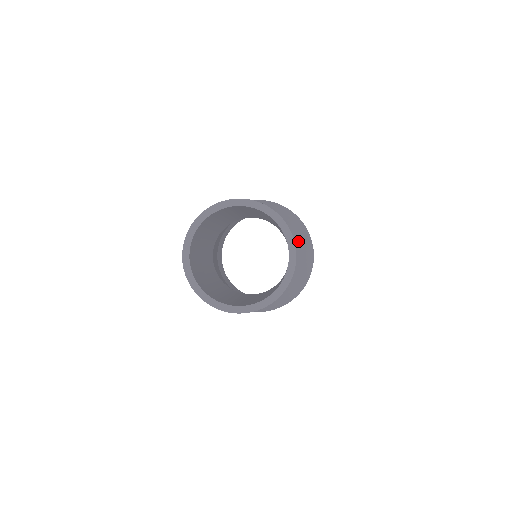
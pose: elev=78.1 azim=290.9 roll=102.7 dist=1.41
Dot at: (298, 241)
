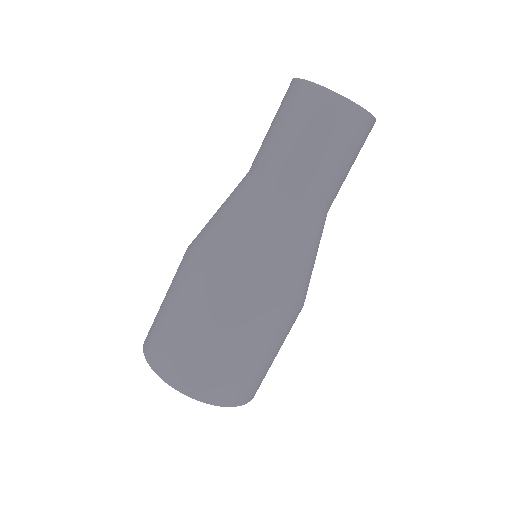
Dot at: (319, 237)
